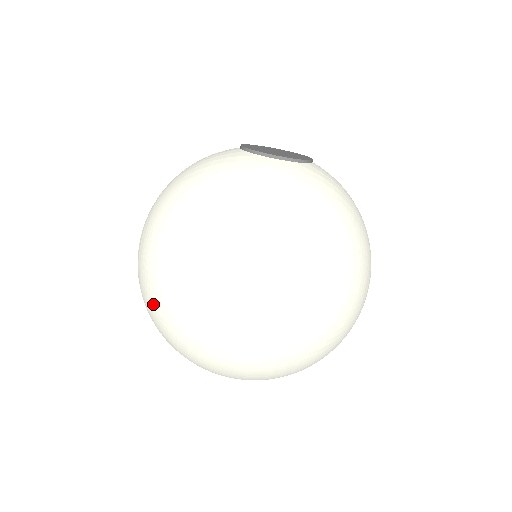
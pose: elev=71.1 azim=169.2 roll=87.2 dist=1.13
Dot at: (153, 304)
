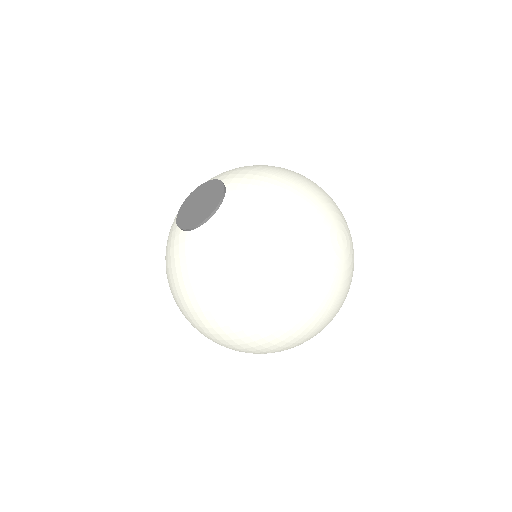
Dot at: occluded
